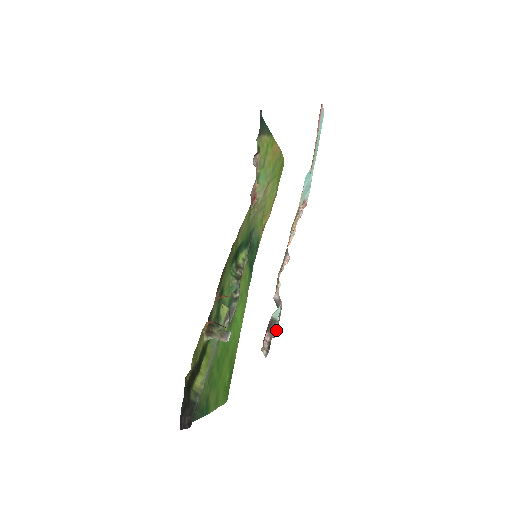
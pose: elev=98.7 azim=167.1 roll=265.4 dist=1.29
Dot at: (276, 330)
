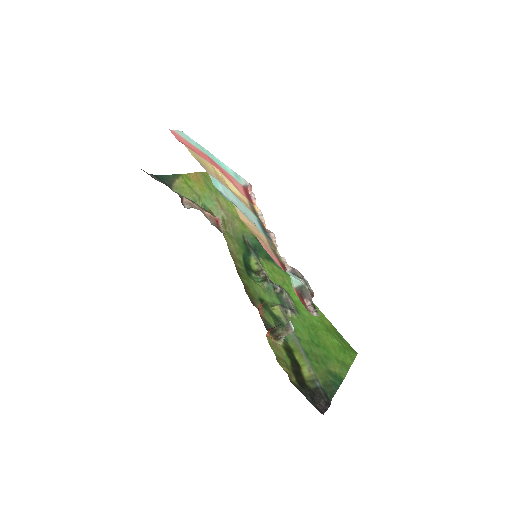
Dot at: (310, 290)
